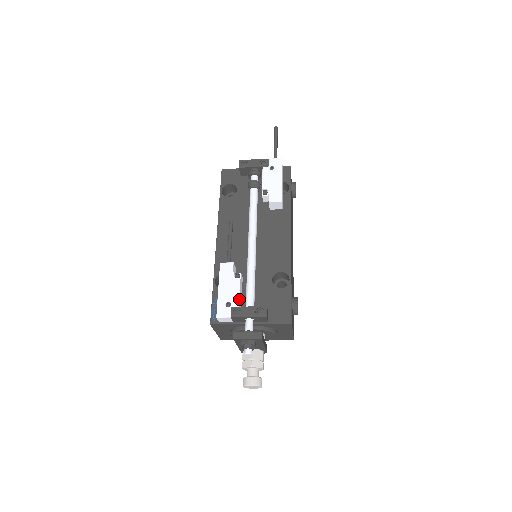
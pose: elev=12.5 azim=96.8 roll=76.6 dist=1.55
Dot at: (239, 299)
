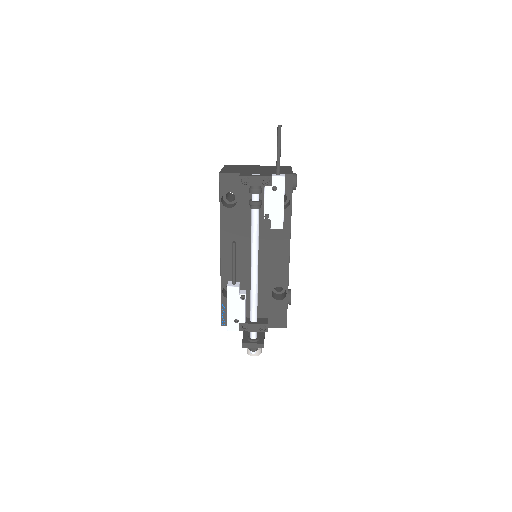
Dot at: (245, 317)
